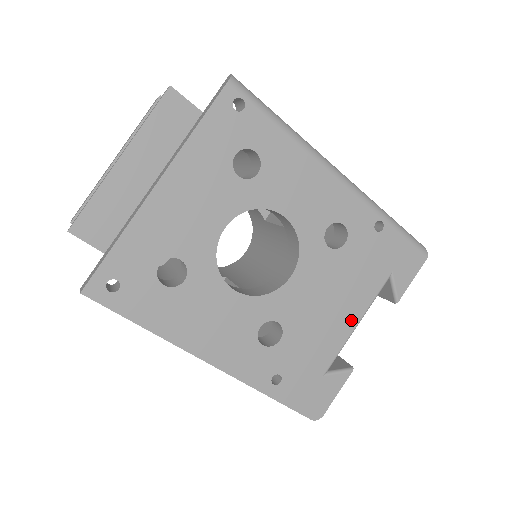
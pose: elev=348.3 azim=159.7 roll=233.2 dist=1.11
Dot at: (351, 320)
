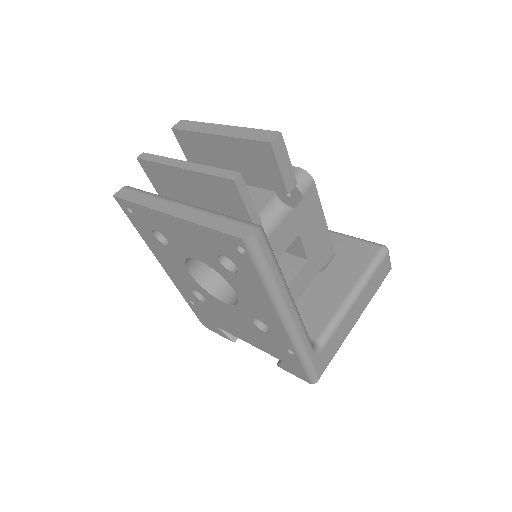
Dot at: (245, 339)
